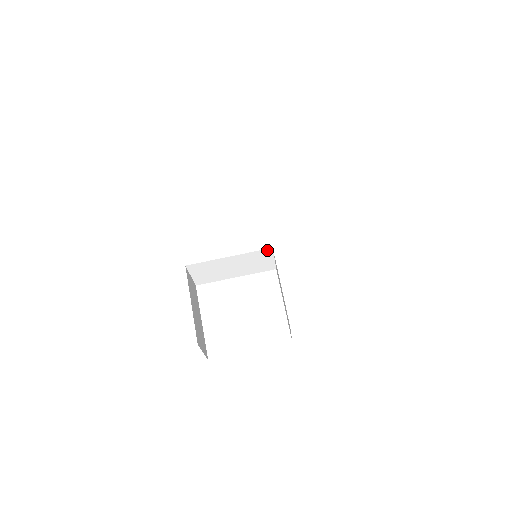
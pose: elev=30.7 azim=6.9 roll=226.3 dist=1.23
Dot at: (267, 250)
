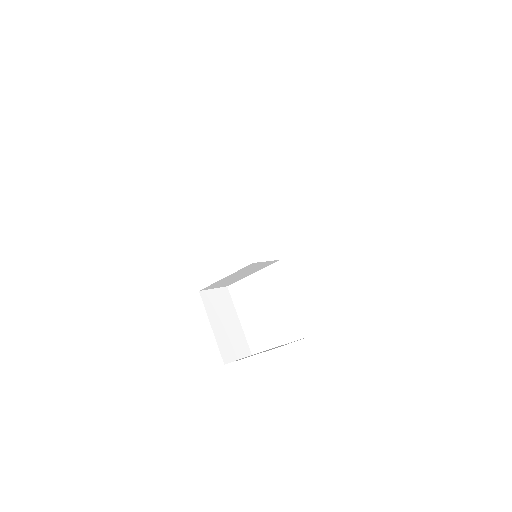
Dot at: (251, 264)
